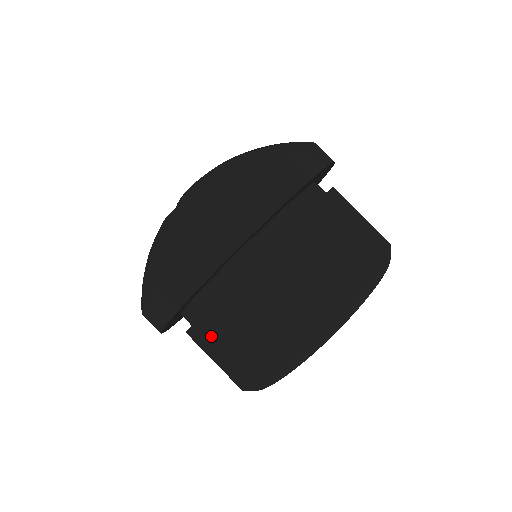
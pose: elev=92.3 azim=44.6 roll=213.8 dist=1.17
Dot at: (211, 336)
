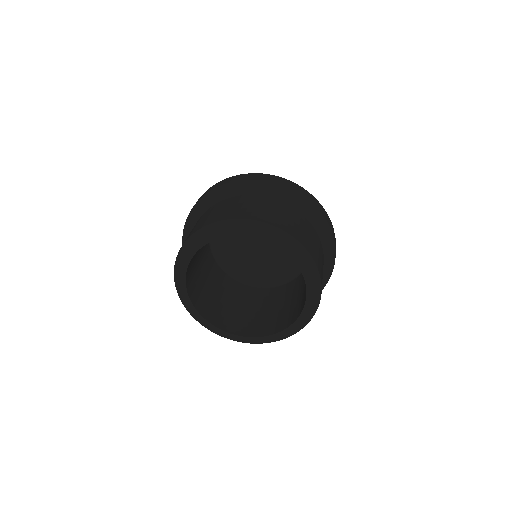
Dot at: occluded
